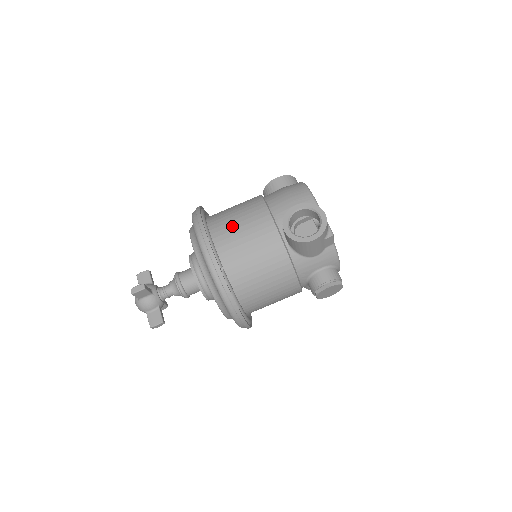
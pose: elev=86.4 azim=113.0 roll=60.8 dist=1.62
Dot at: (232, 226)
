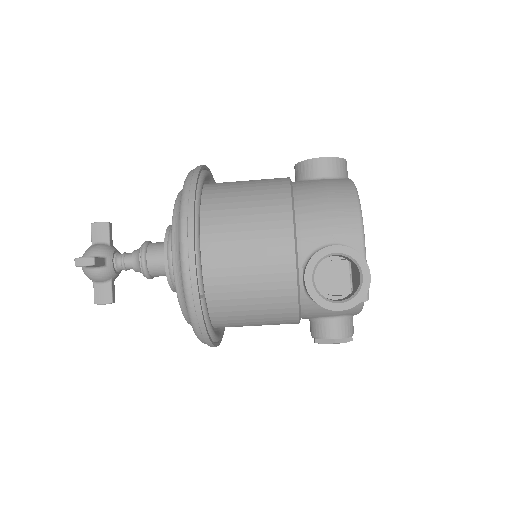
Dot at: (235, 233)
